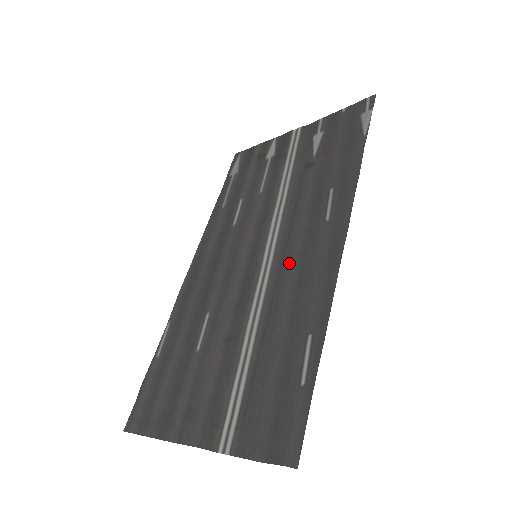
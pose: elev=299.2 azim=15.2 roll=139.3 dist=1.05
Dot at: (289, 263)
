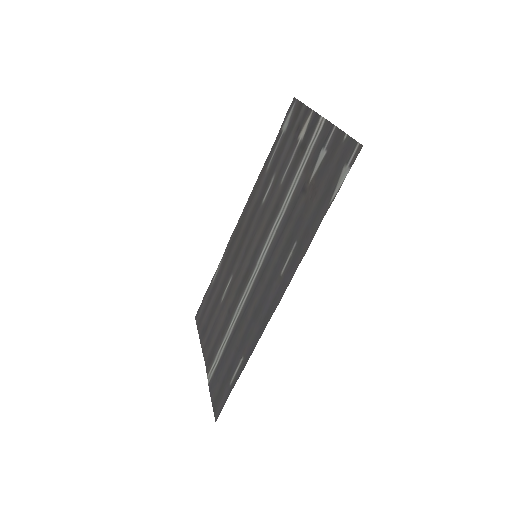
Dot at: (260, 287)
